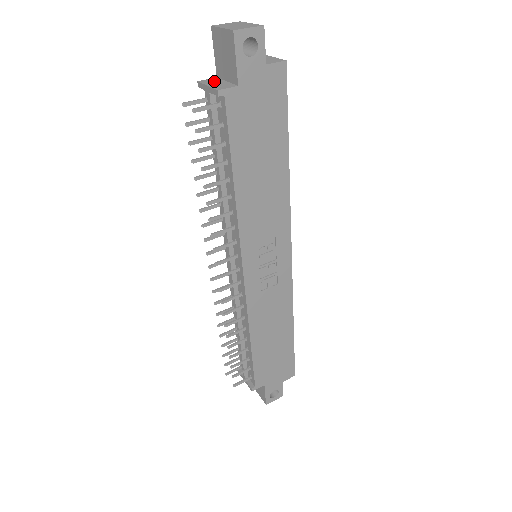
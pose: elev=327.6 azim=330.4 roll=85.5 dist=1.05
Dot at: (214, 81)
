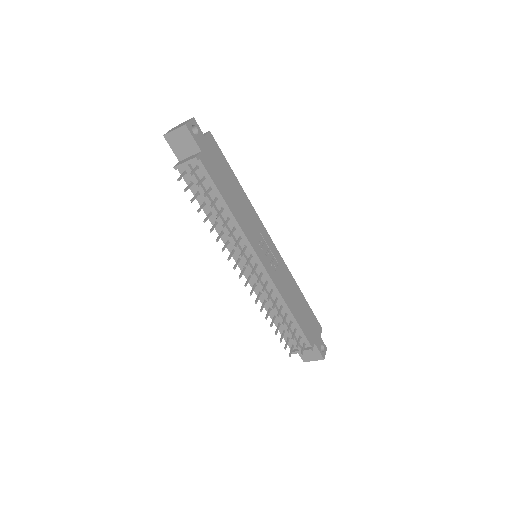
Dot at: (183, 161)
